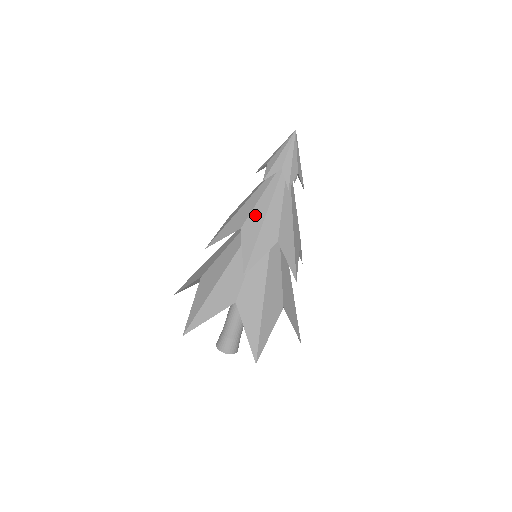
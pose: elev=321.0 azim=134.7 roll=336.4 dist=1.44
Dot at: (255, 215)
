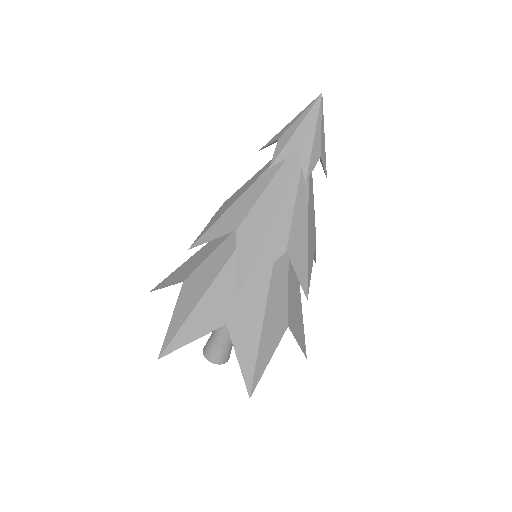
Dot at: (257, 213)
